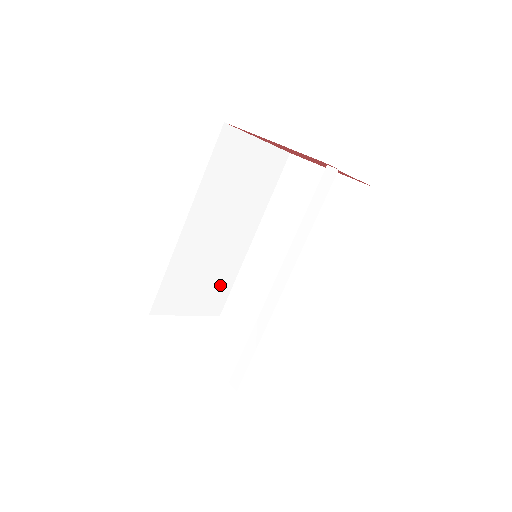
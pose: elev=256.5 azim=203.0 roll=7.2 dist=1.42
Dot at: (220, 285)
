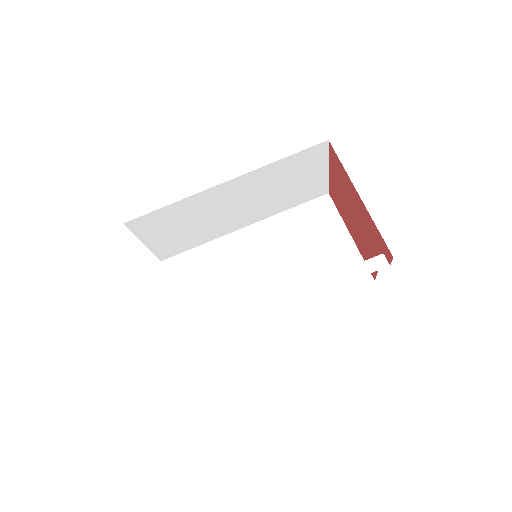
Dot at: (189, 241)
